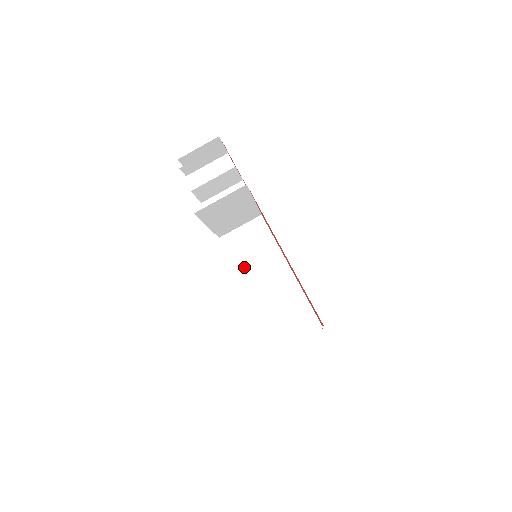
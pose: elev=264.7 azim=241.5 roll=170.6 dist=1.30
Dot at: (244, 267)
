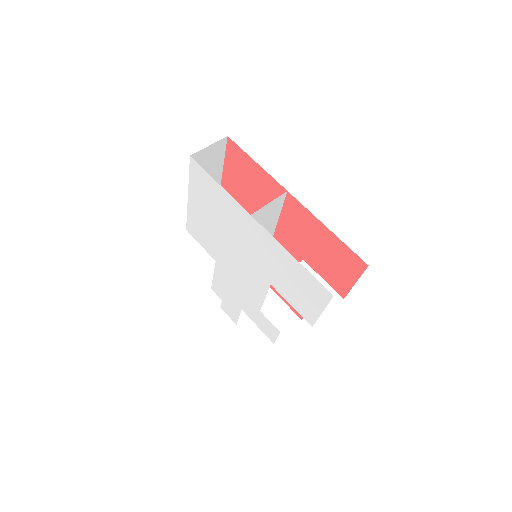
Dot at: occluded
